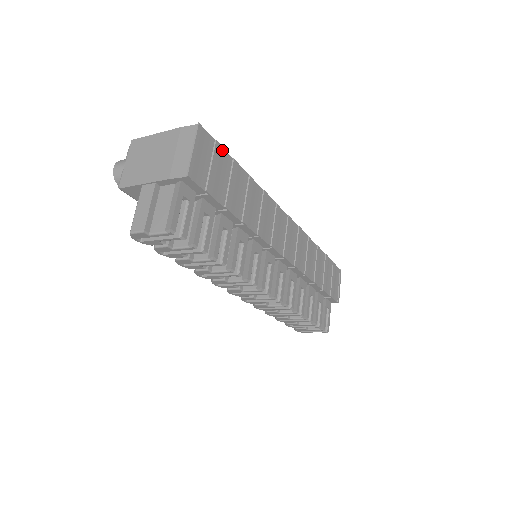
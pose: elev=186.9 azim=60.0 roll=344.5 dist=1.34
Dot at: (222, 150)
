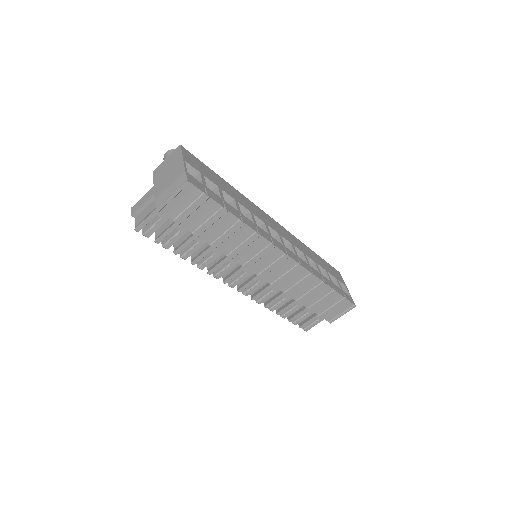
Dot at: (210, 199)
